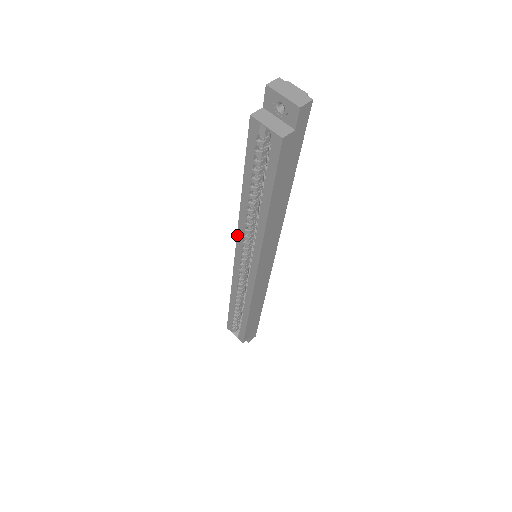
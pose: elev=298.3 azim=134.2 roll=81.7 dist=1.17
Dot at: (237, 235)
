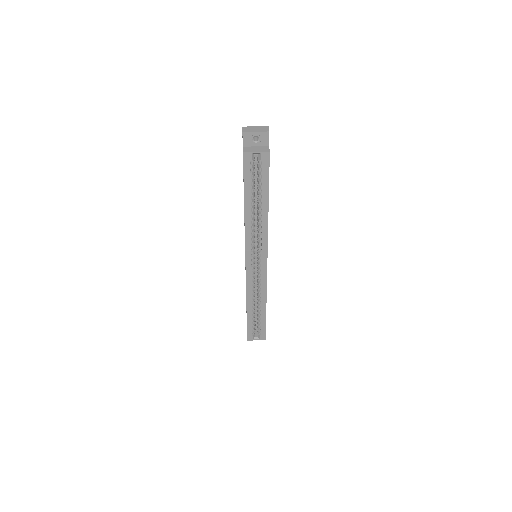
Dot at: (245, 245)
